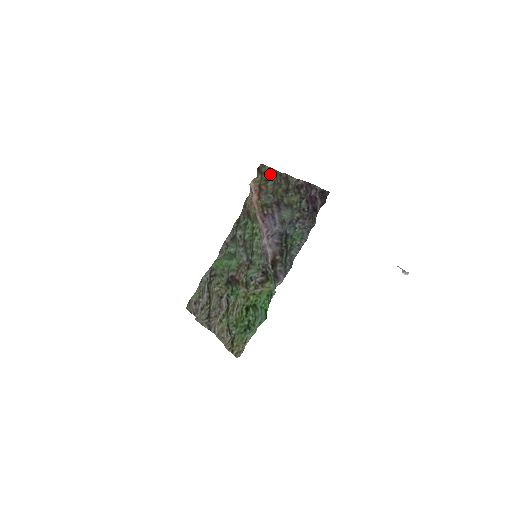
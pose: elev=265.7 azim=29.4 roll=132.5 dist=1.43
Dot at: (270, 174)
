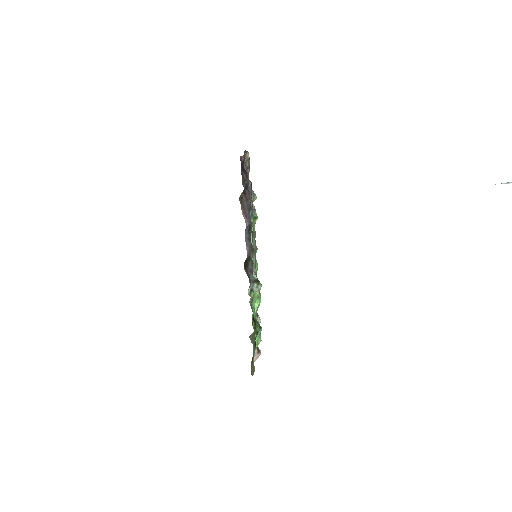
Dot at: occluded
